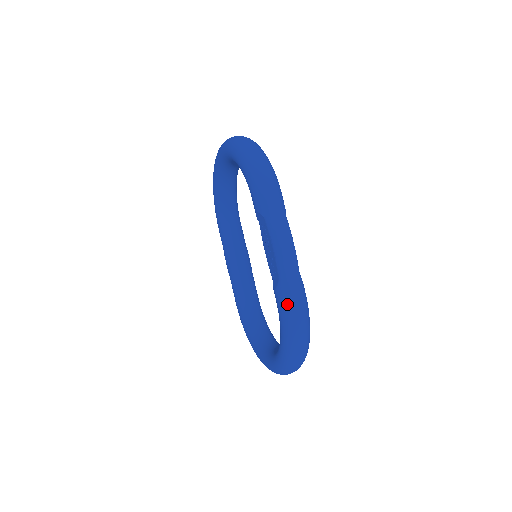
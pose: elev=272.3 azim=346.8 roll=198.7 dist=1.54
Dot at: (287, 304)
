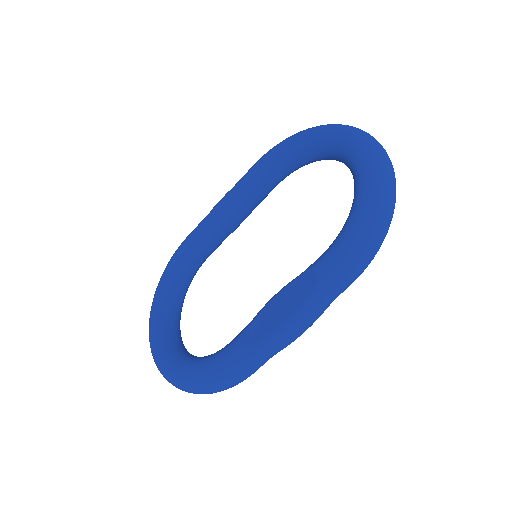
Dot at: (235, 368)
